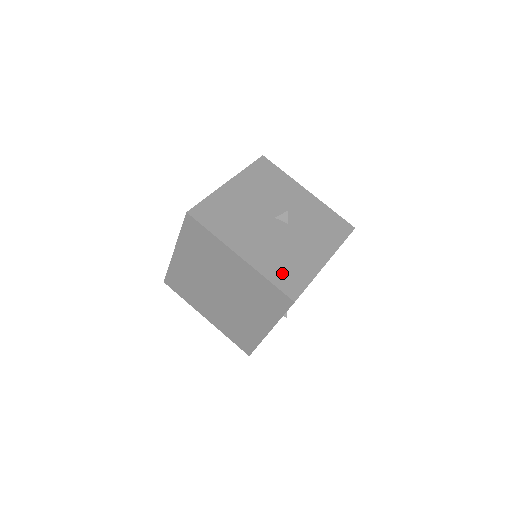
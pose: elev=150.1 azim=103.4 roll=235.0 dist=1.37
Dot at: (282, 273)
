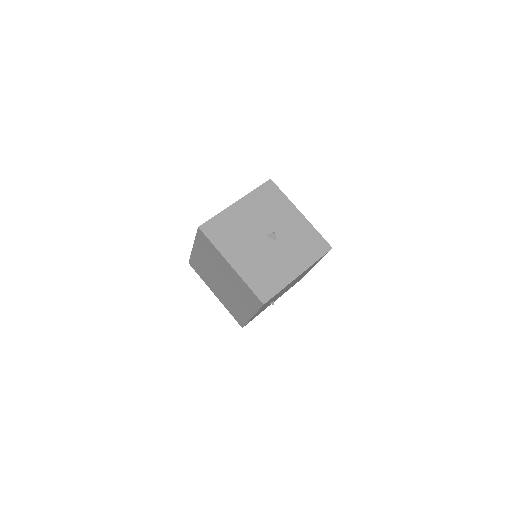
Dot at: (260, 281)
